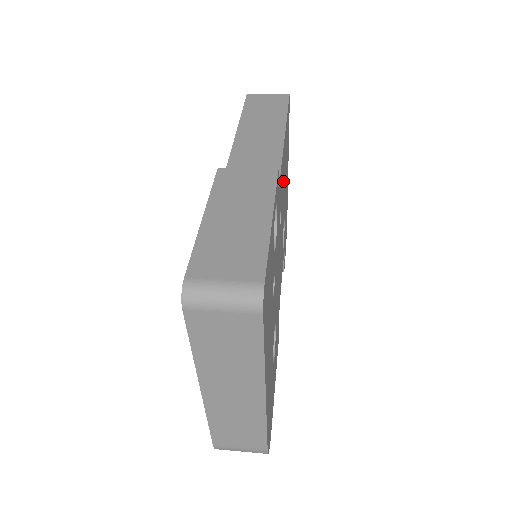
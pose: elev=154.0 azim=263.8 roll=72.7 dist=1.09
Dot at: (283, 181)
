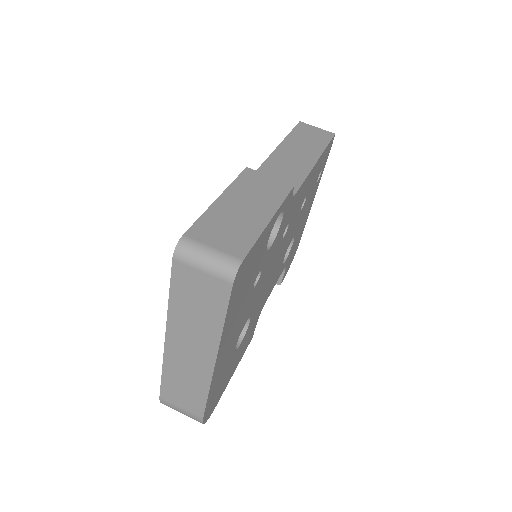
Dot at: (301, 201)
